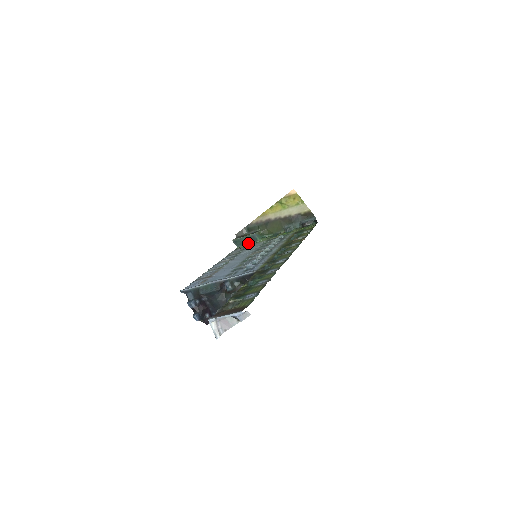
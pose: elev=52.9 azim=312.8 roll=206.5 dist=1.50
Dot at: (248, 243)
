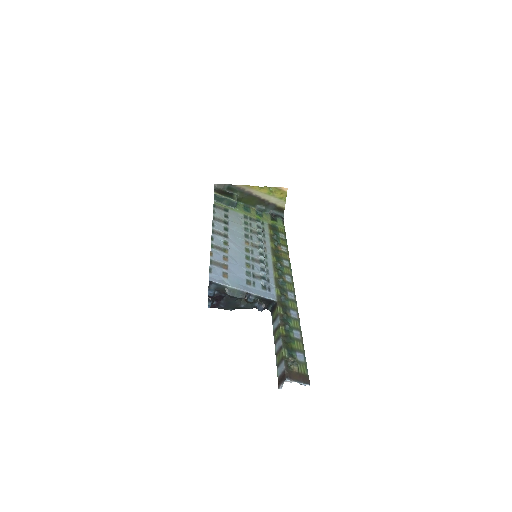
Dot at: (226, 204)
